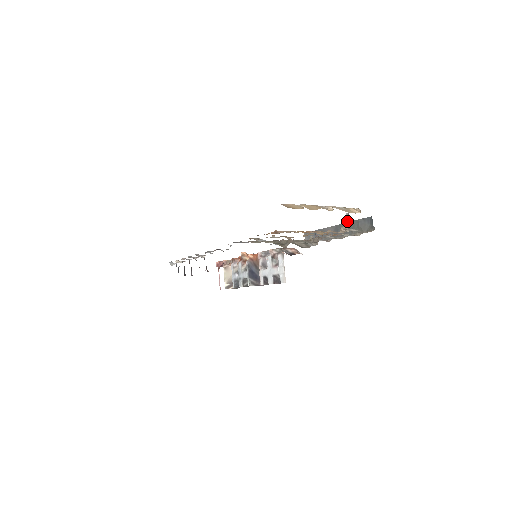
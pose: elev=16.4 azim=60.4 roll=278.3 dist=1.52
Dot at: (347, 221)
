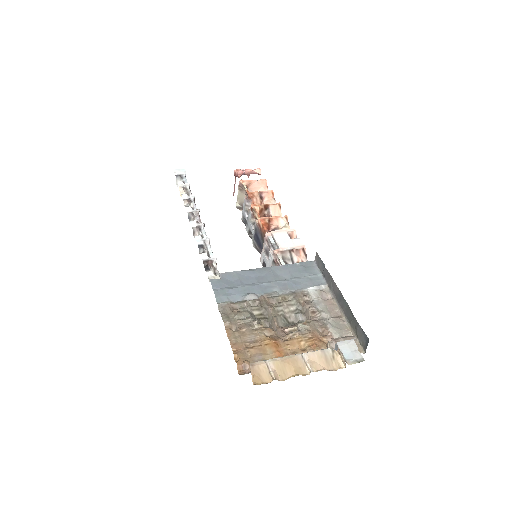
Dot at: occluded
